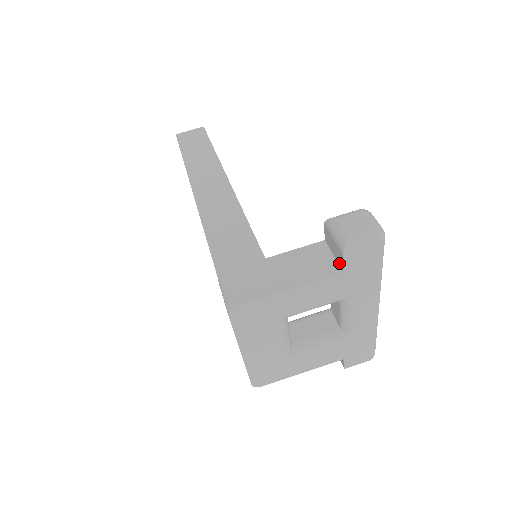
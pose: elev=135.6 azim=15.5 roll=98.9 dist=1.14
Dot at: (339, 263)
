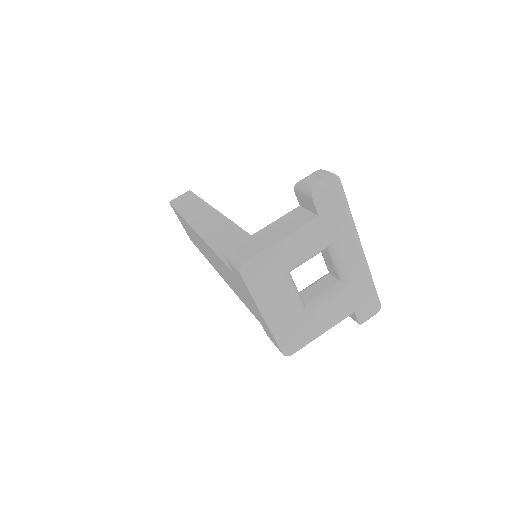
Dot at: (314, 212)
